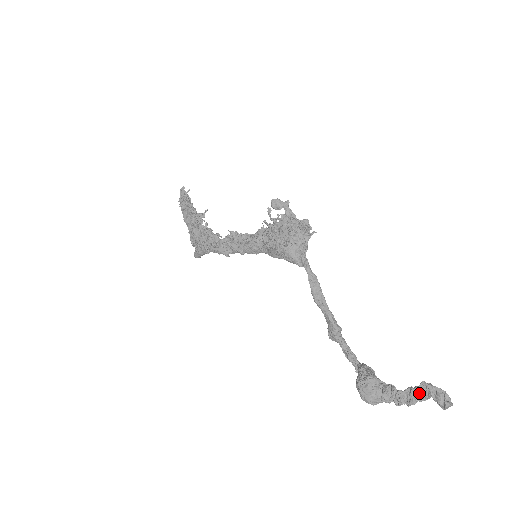
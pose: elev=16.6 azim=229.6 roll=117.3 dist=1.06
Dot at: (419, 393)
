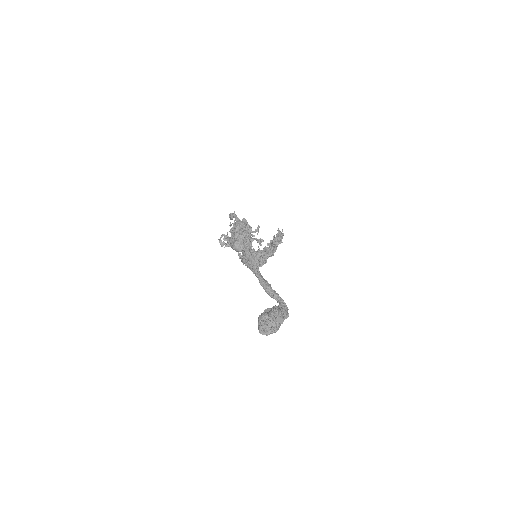
Dot at: (273, 316)
